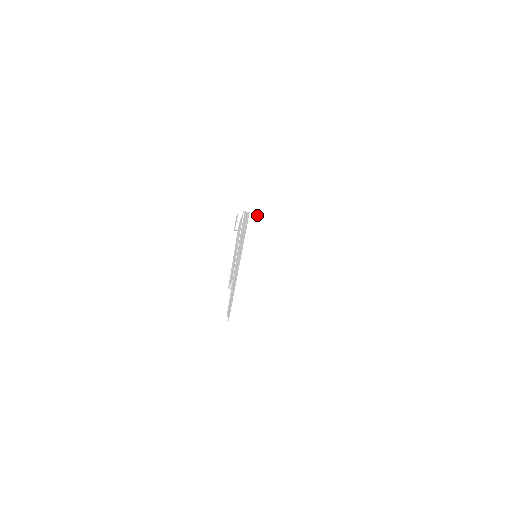
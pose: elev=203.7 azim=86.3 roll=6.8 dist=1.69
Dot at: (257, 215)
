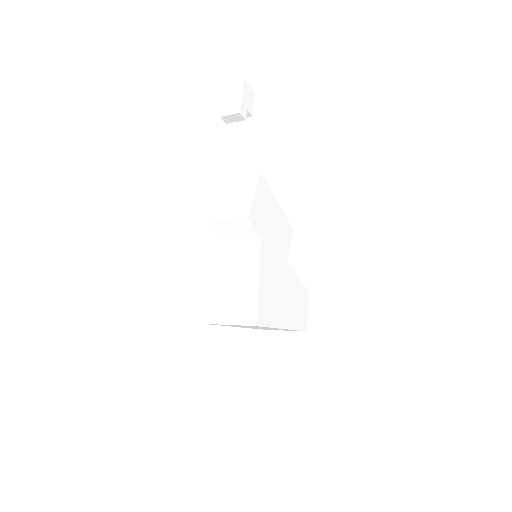
Dot at: occluded
